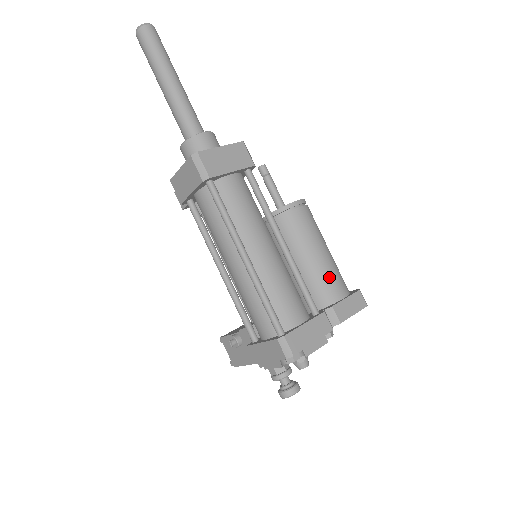
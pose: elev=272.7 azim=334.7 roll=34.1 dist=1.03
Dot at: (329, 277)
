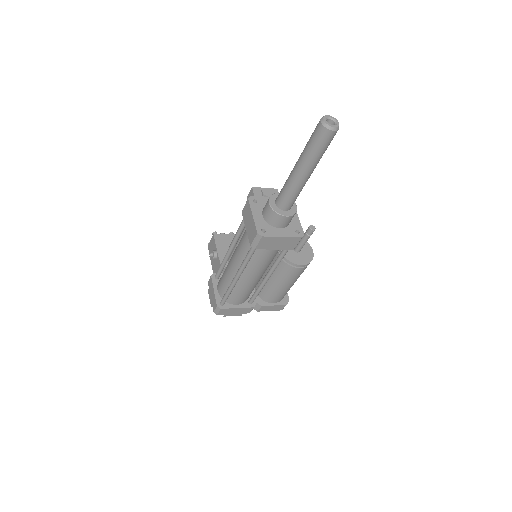
Dot at: (277, 295)
